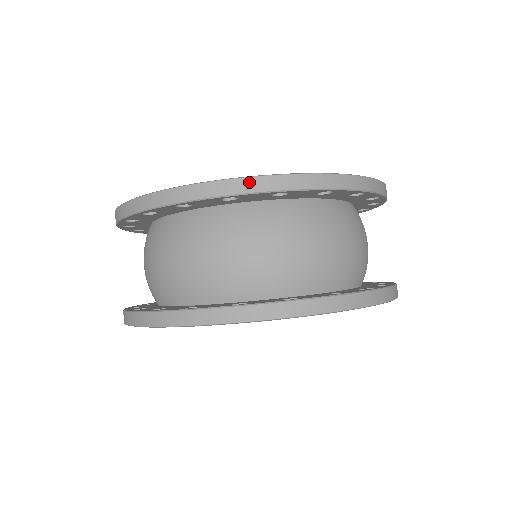
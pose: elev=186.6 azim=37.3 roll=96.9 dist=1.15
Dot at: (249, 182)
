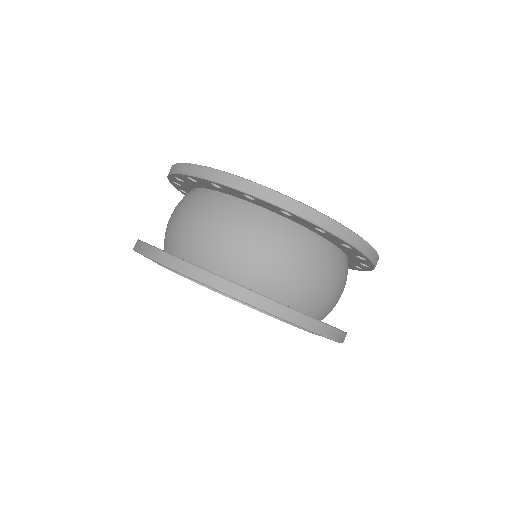
Dot at: (267, 192)
